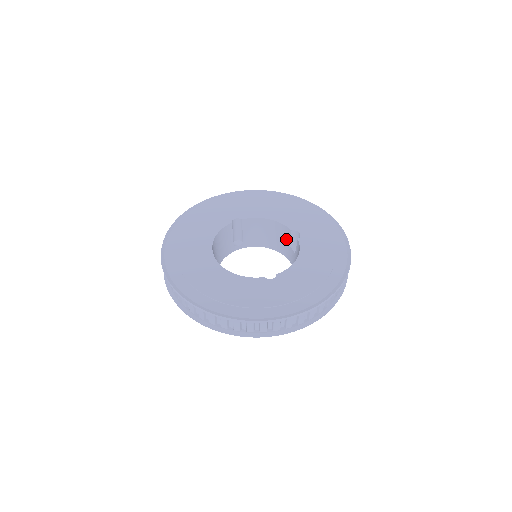
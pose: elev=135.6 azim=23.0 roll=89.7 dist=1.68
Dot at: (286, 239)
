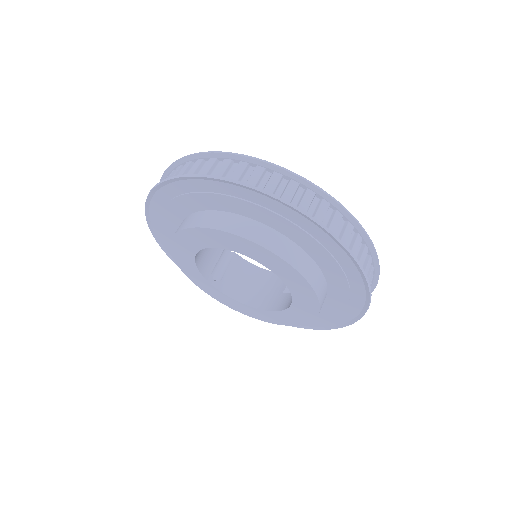
Dot at: (280, 288)
